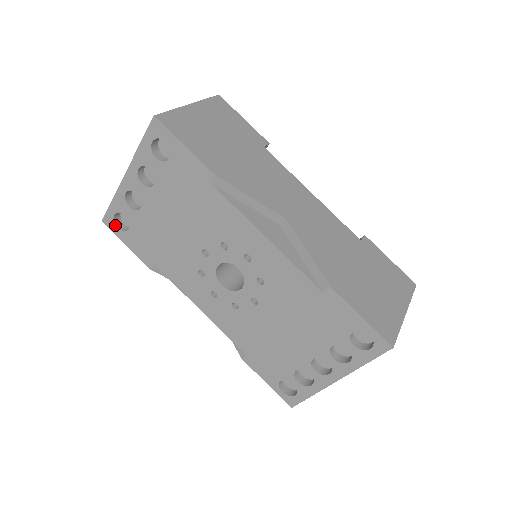
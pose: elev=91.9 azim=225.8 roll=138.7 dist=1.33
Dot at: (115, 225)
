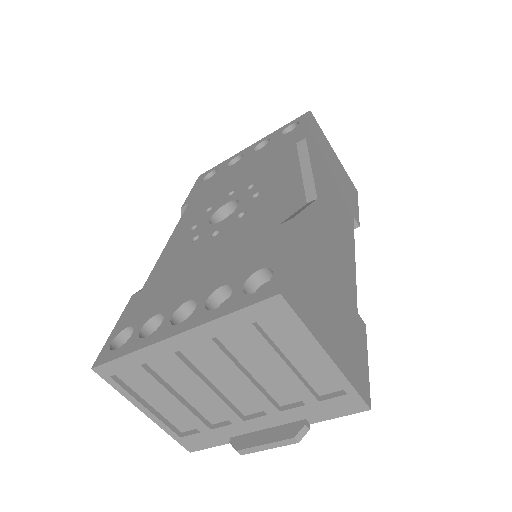
Dot at: (203, 177)
